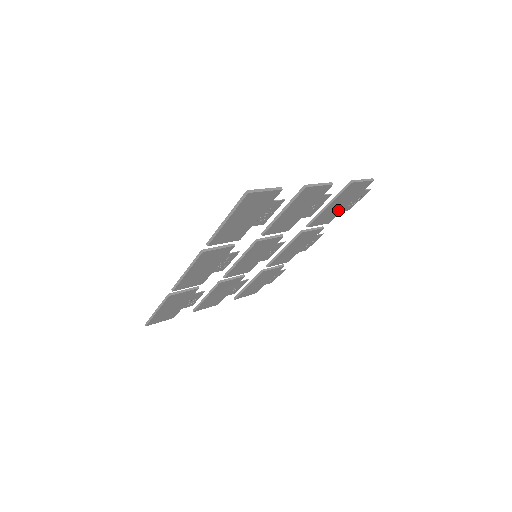
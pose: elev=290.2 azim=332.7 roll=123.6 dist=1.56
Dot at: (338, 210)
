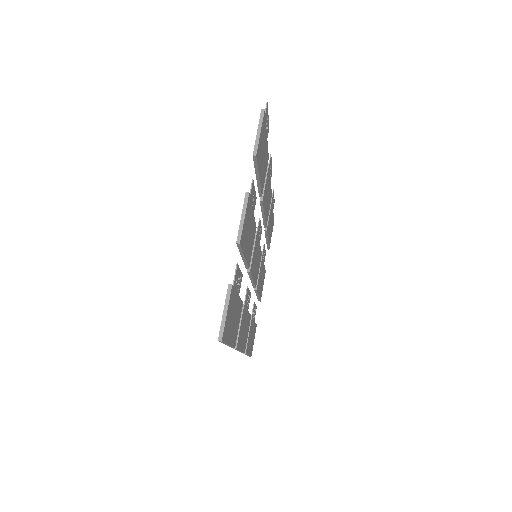
Dot at: (265, 153)
